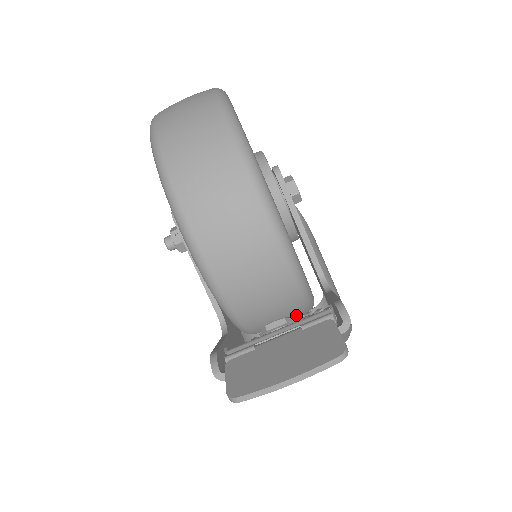
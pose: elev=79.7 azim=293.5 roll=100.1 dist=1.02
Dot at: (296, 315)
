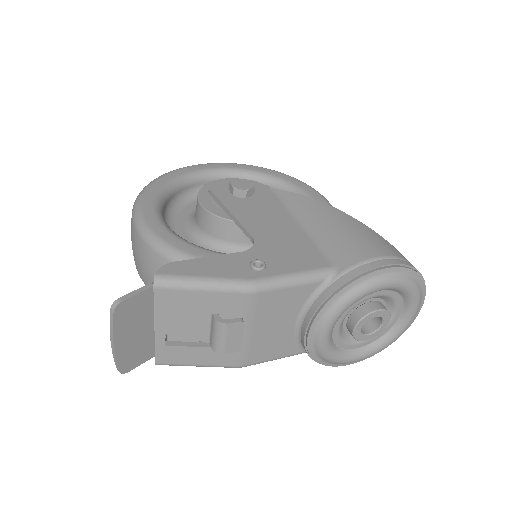
Dot at: occluded
